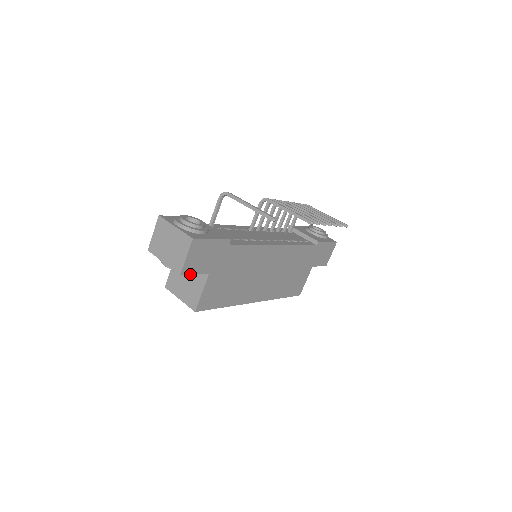
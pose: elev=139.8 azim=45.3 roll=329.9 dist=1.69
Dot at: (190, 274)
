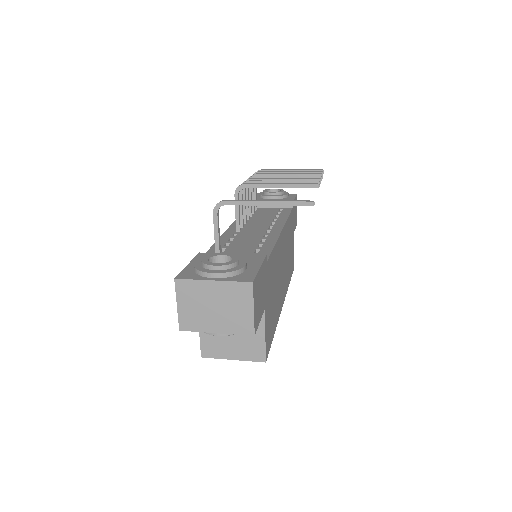
Dot at: occluded
